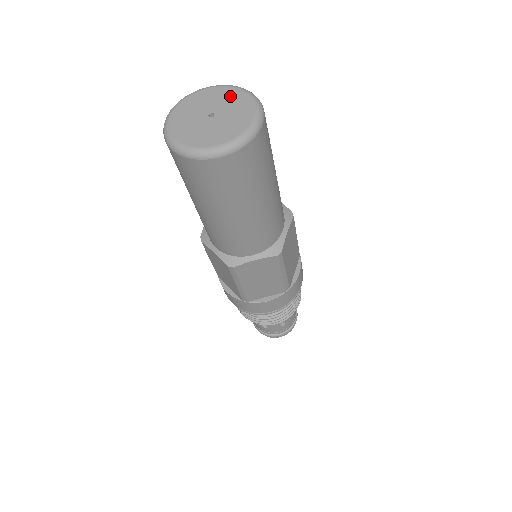
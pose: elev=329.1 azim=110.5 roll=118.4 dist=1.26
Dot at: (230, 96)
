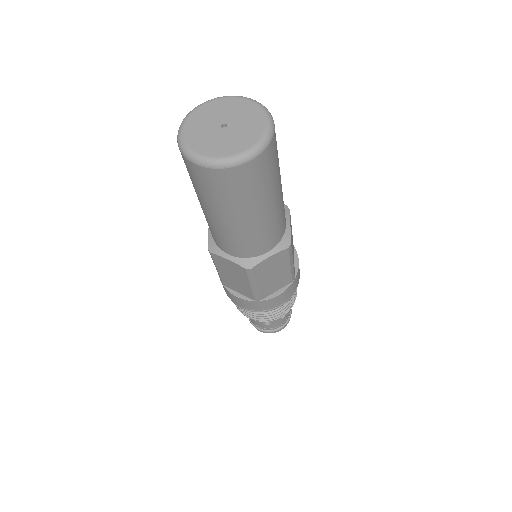
Dot at: (234, 105)
